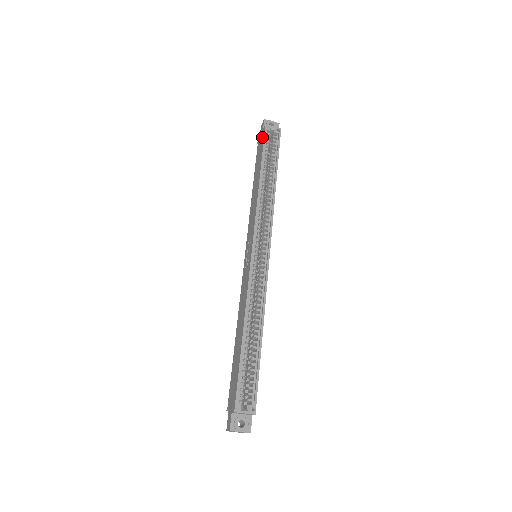
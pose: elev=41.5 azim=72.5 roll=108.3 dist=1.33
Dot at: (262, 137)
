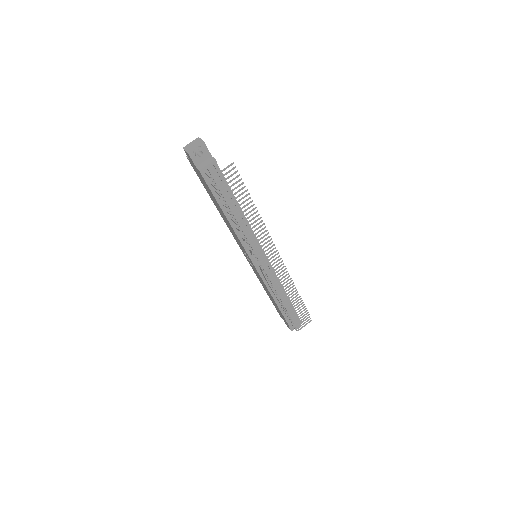
Dot at: occluded
